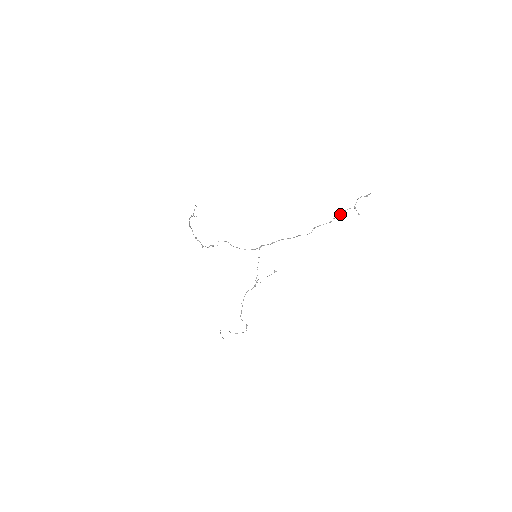
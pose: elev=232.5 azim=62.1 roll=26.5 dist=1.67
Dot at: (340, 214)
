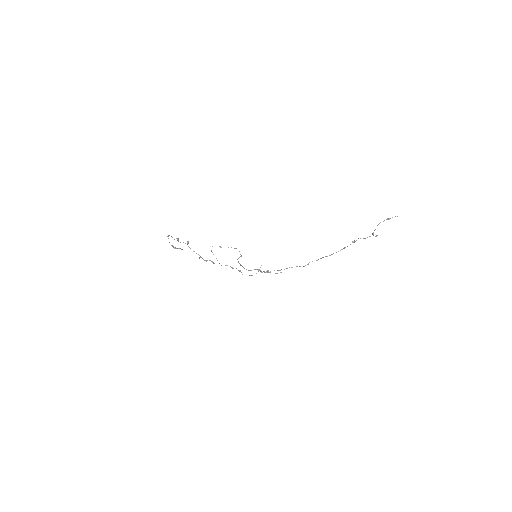
Dot at: occluded
